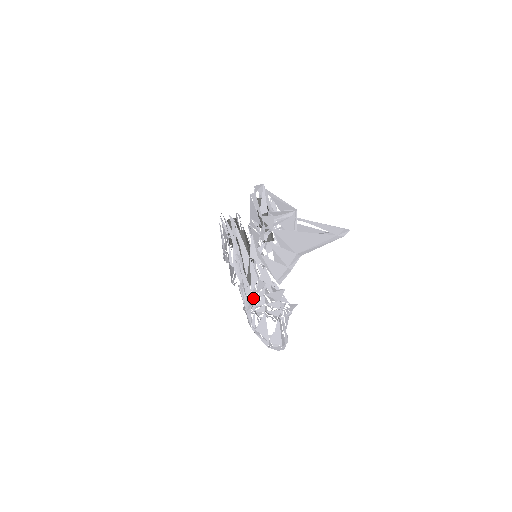
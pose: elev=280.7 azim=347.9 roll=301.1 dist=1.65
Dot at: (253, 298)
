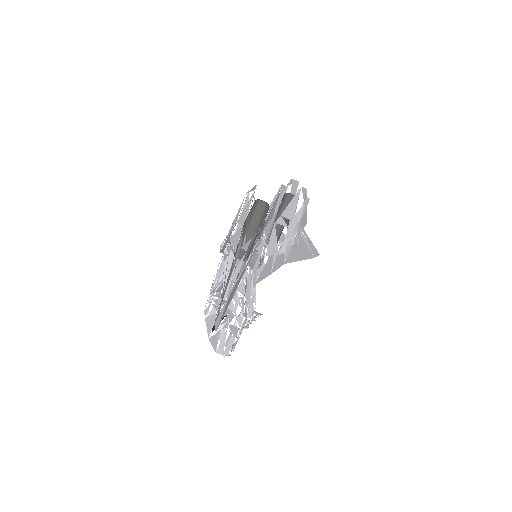
Dot at: (212, 292)
